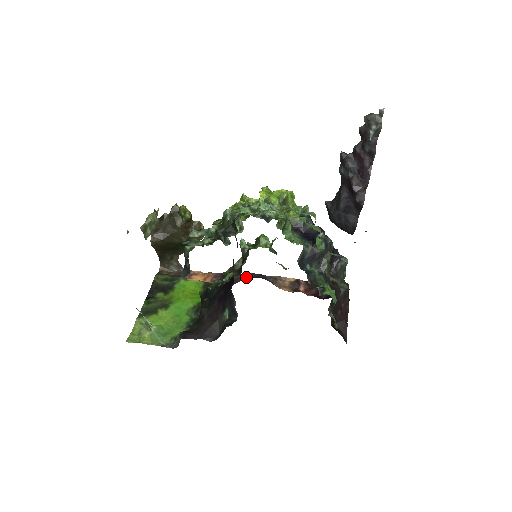
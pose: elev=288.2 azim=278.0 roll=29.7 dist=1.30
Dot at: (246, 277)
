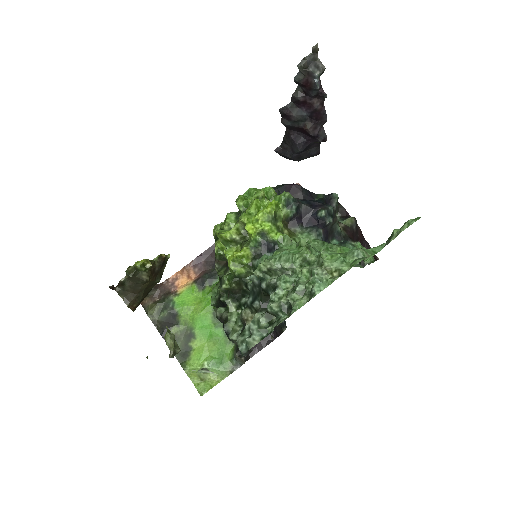
Dot at: occluded
